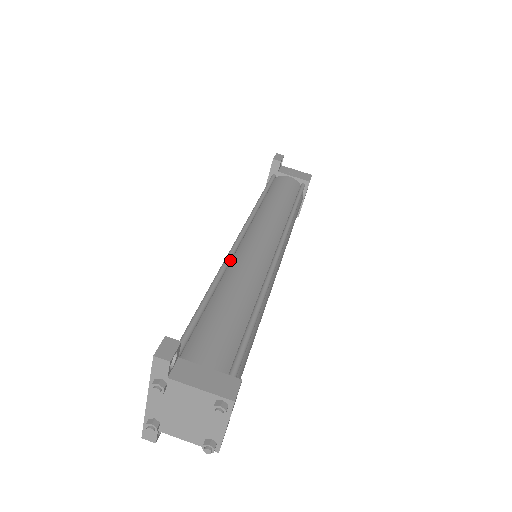
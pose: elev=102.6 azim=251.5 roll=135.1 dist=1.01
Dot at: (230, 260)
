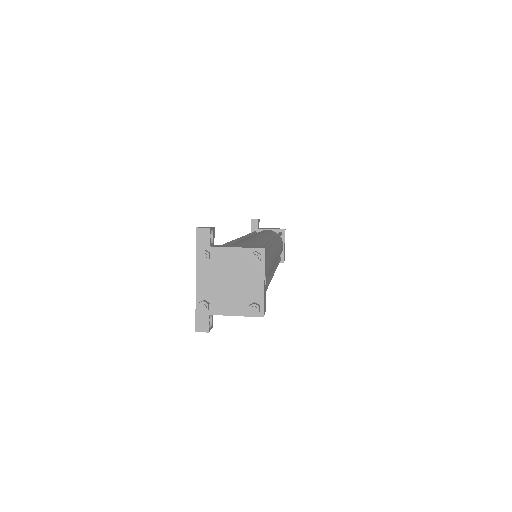
Dot at: (236, 241)
